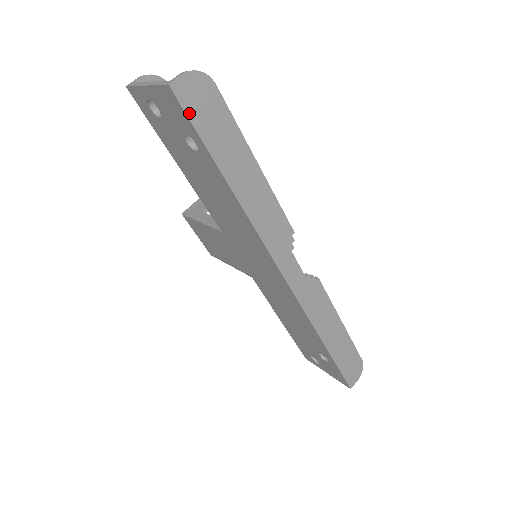
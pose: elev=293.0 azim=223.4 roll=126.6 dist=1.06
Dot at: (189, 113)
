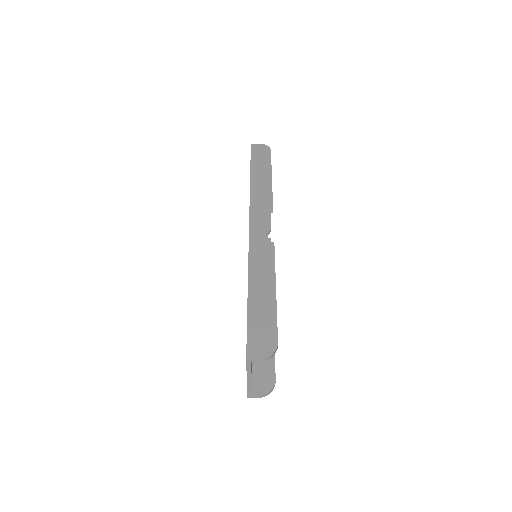
Dot at: (252, 152)
